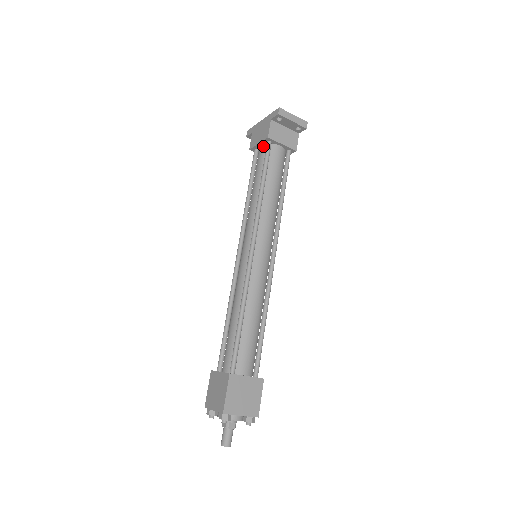
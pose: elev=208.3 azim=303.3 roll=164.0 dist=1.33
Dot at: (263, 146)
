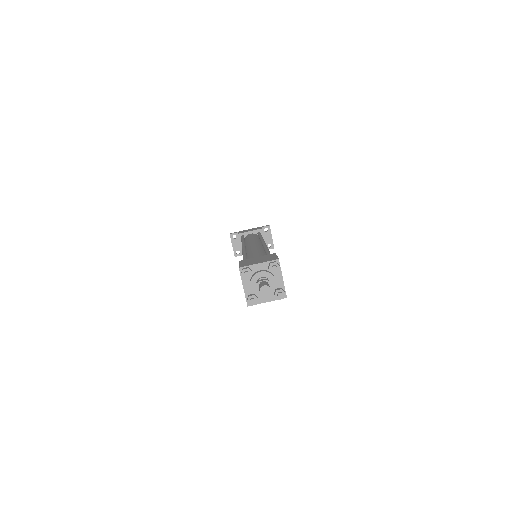
Dot at: (253, 233)
